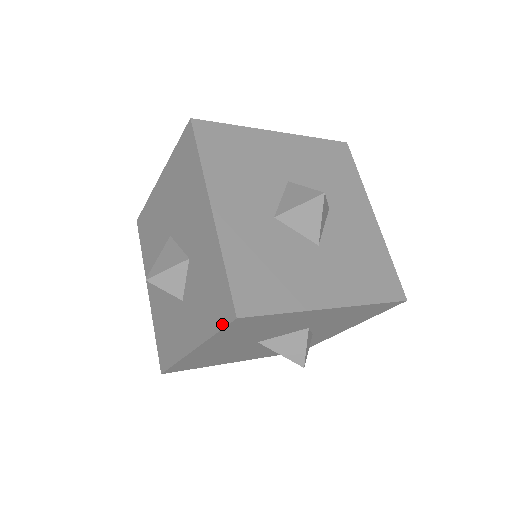
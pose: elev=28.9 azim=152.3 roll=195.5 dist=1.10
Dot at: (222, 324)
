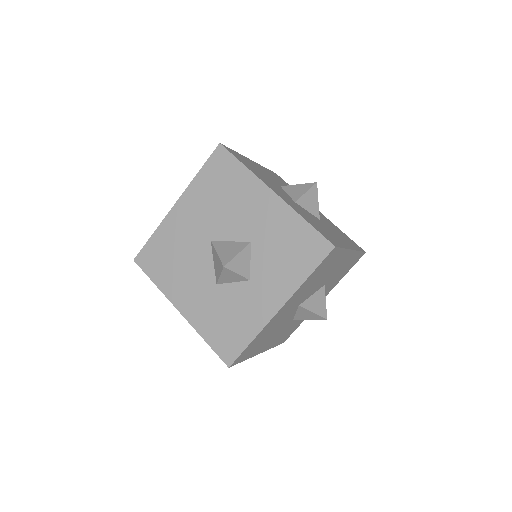
Dot at: (209, 160)
